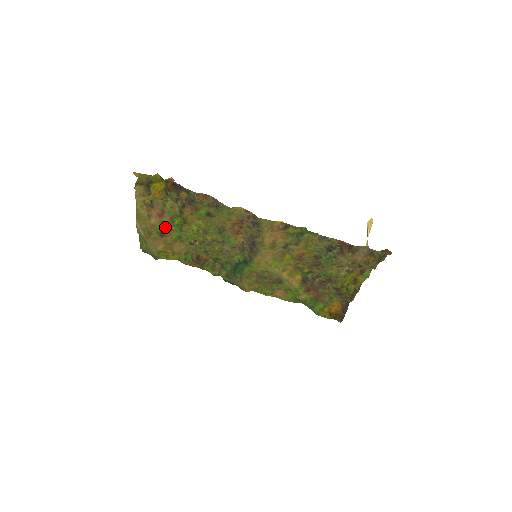
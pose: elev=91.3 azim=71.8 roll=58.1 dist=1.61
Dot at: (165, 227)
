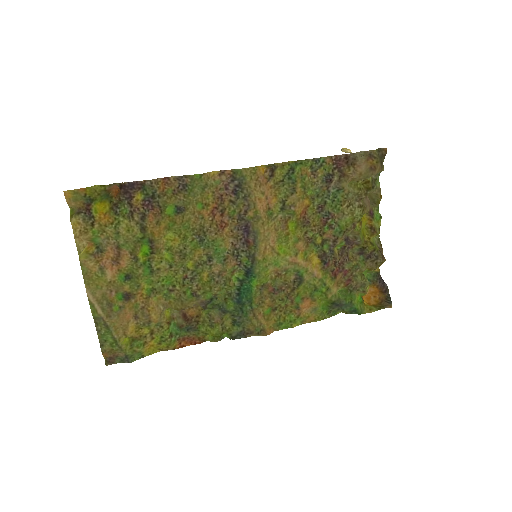
Dot at: (128, 278)
